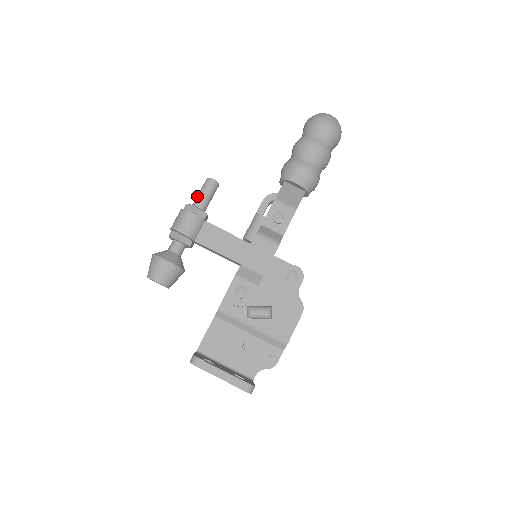
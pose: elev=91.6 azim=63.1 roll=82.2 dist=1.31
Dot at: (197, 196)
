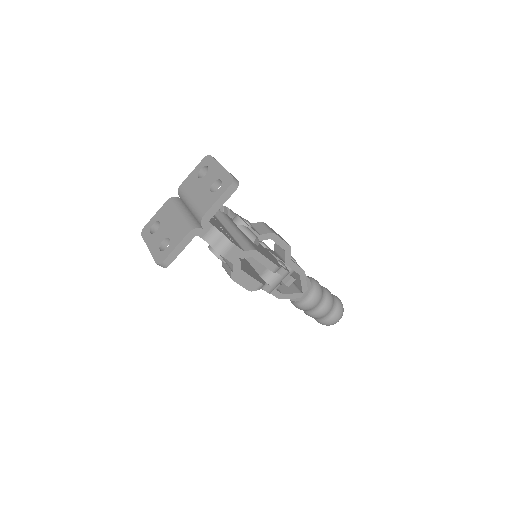
Dot at: occluded
